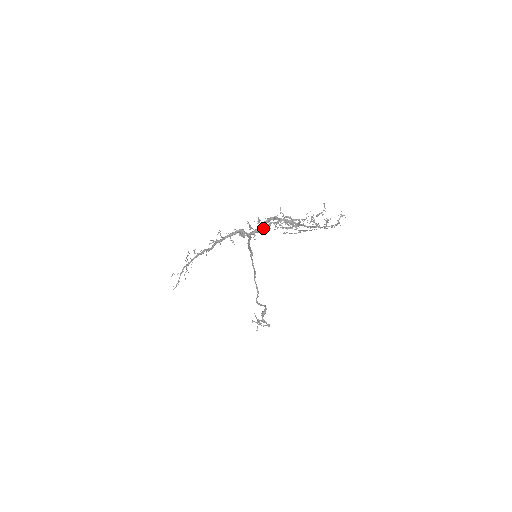
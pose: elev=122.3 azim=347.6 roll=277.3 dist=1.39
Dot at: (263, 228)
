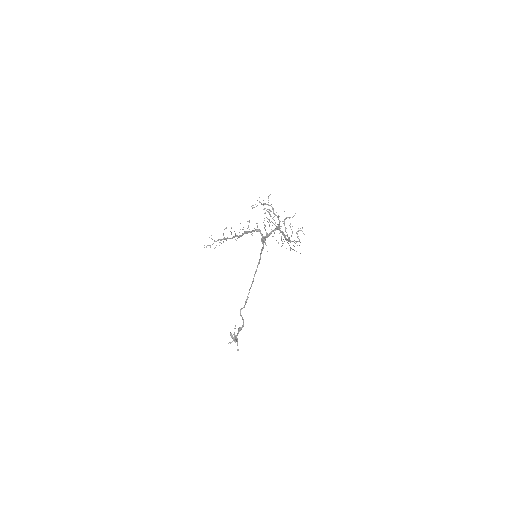
Dot at: (256, 206)
